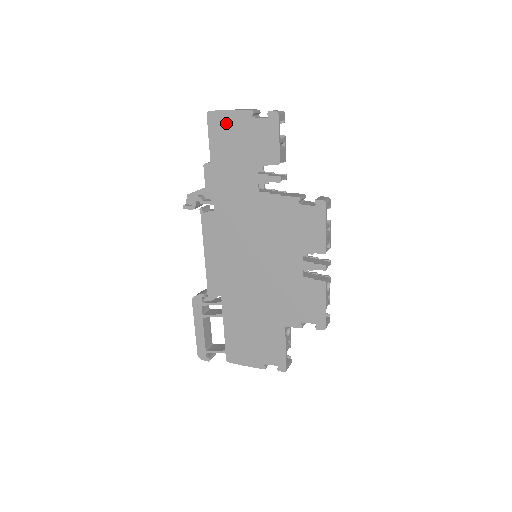
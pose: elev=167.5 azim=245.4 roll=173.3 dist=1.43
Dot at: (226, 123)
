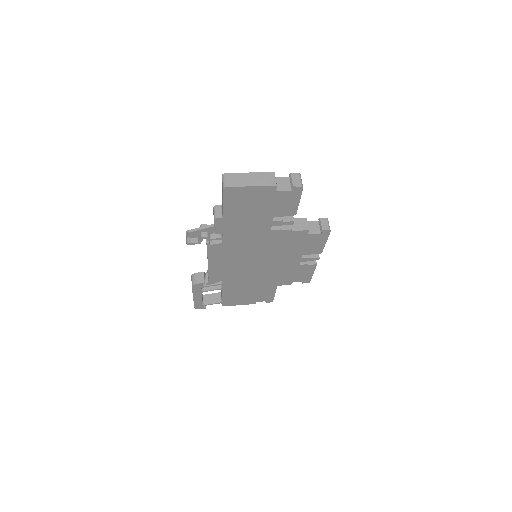
Dot at: (245, 194)
